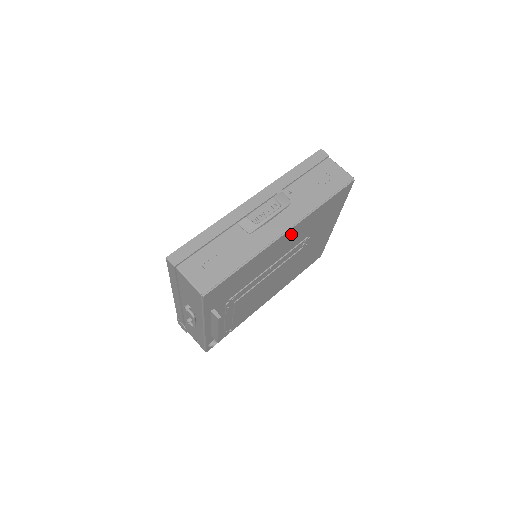
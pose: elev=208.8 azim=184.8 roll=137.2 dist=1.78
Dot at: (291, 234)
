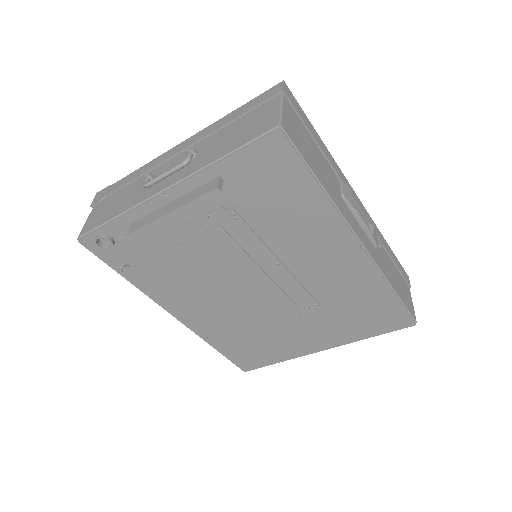
Dot at: (349, 262)
